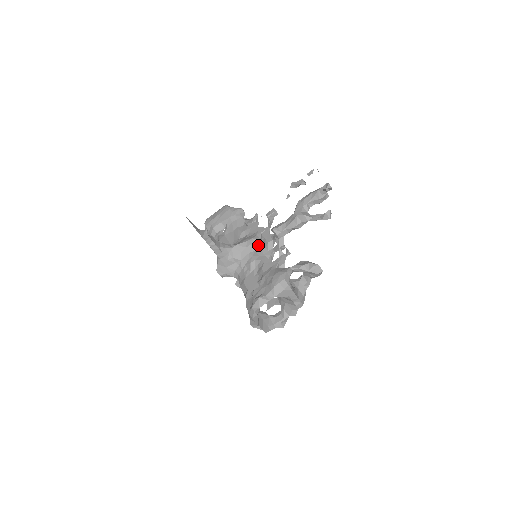
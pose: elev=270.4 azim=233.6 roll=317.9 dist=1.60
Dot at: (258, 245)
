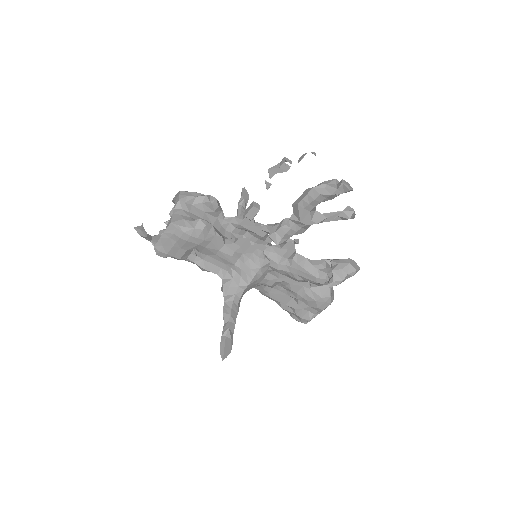
Dot at: (268, 267)
